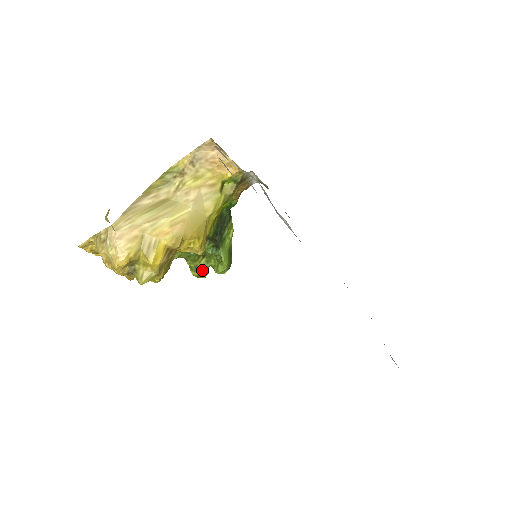
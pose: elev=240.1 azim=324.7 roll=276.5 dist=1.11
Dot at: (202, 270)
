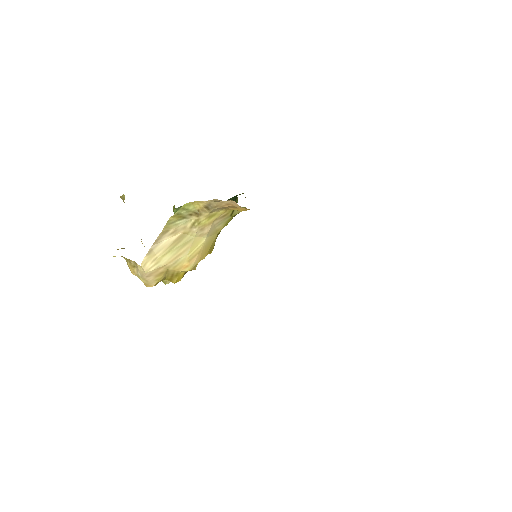
Dot at: occluded
